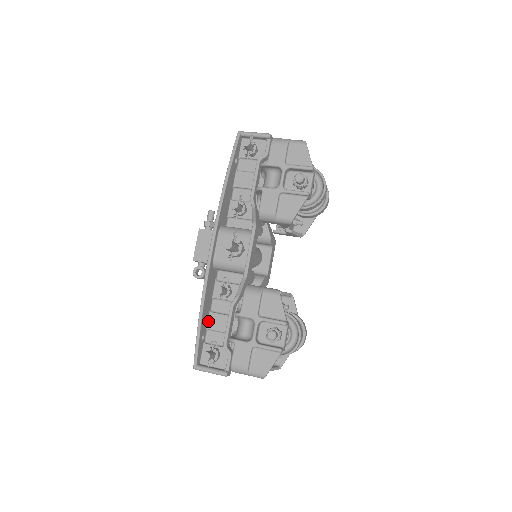
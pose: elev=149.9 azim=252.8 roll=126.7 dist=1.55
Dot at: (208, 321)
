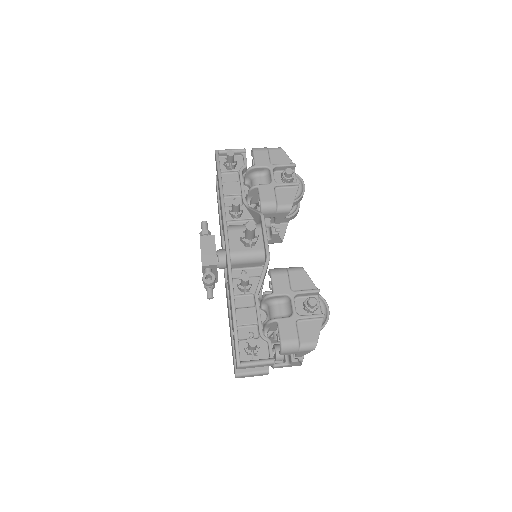
Dot at: (236, 318)
